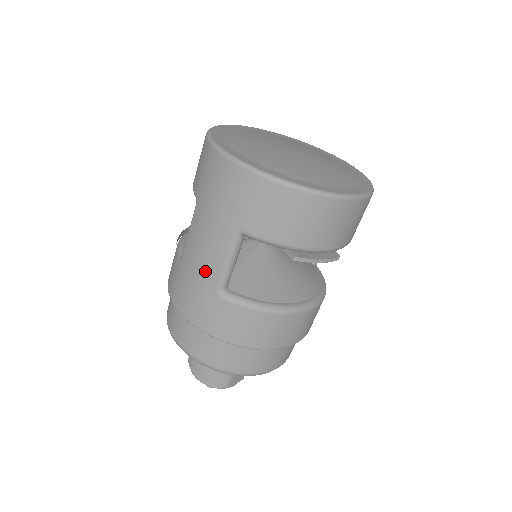
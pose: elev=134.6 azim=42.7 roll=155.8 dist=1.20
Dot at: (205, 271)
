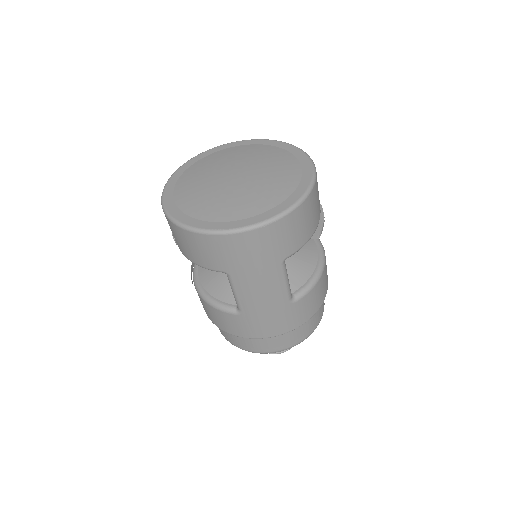
Dot at: (274, 302)
